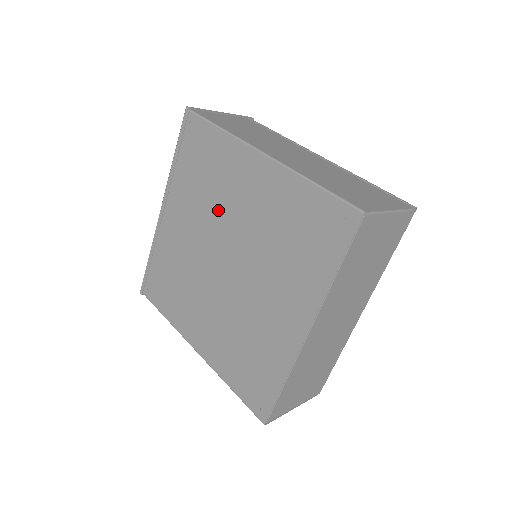
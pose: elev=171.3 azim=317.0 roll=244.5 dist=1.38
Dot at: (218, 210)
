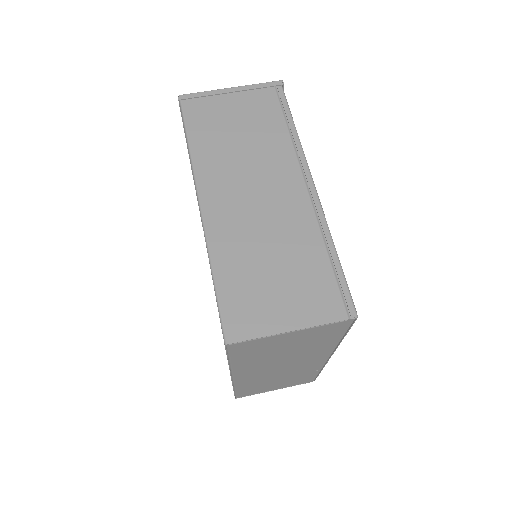
Dot at: occluded
